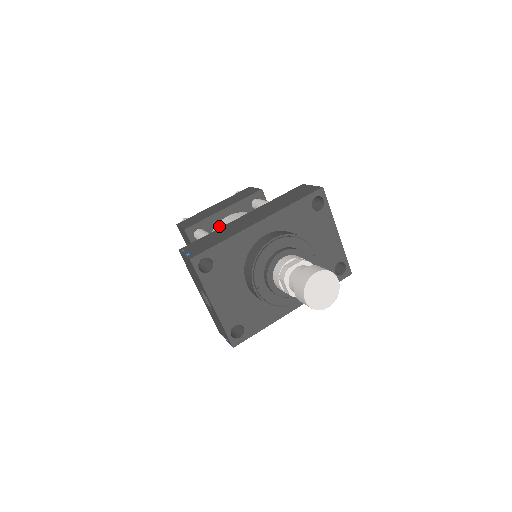
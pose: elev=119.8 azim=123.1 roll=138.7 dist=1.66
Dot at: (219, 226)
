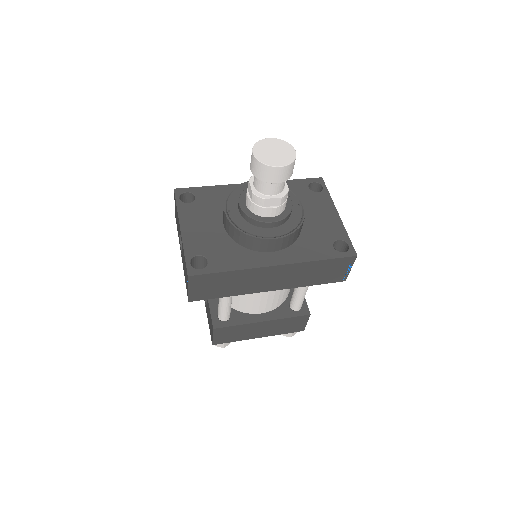
Dot at: occluded
